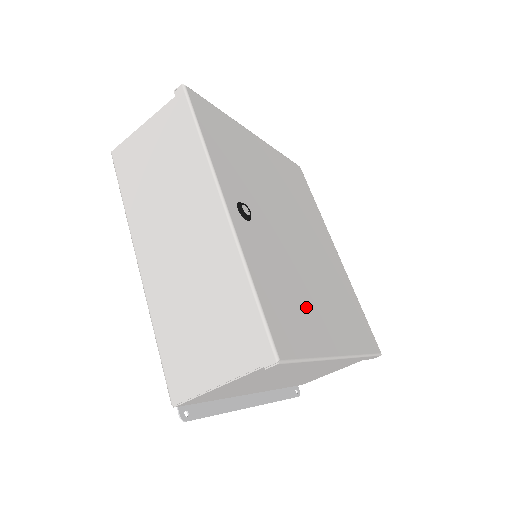
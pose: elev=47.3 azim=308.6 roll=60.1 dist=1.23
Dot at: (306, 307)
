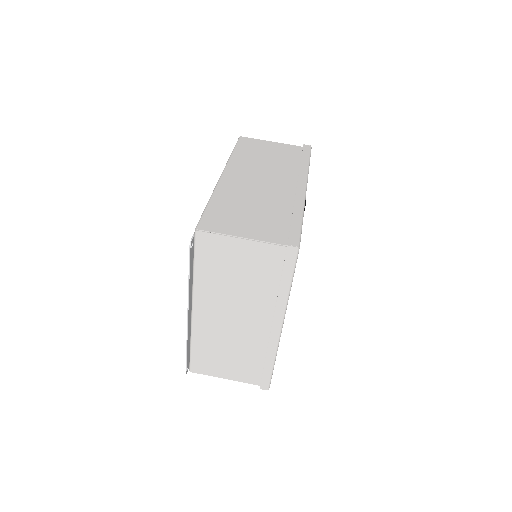
Dot at: occluded
